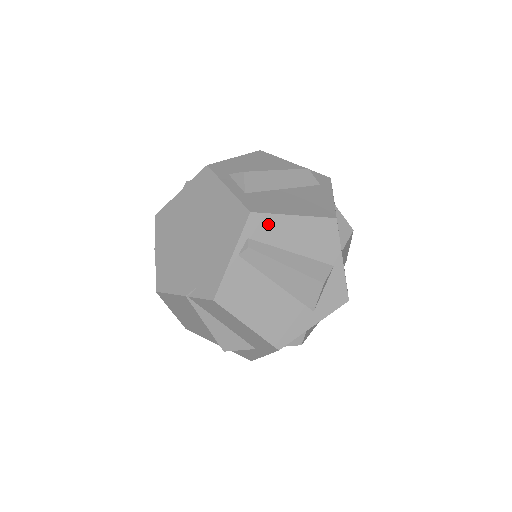
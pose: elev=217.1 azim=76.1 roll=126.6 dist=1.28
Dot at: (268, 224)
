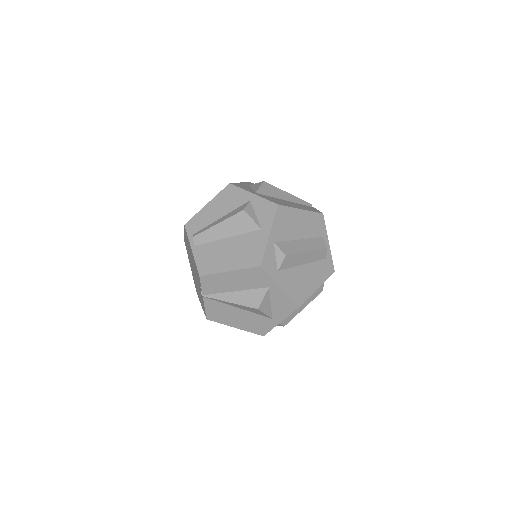
Dot at: (197, 220)
